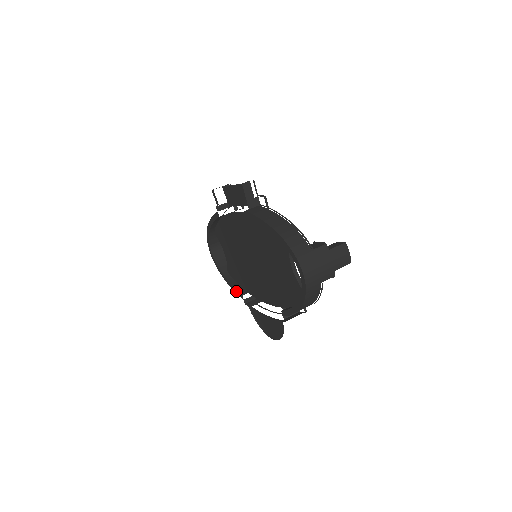
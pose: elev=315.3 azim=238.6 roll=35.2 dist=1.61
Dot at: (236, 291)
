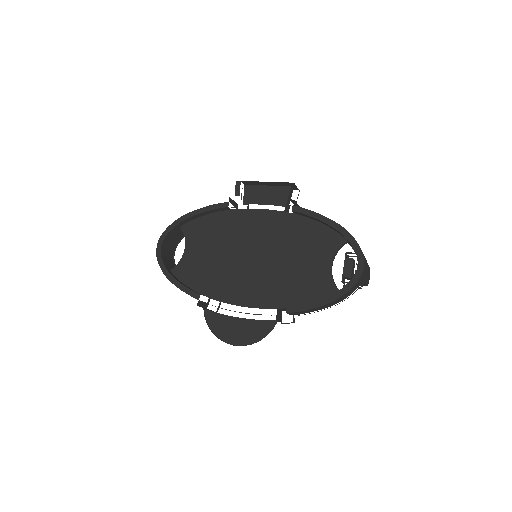
Dot at: (187, 290)
